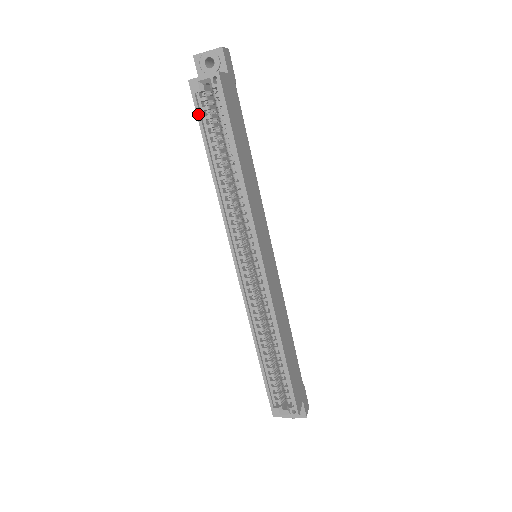
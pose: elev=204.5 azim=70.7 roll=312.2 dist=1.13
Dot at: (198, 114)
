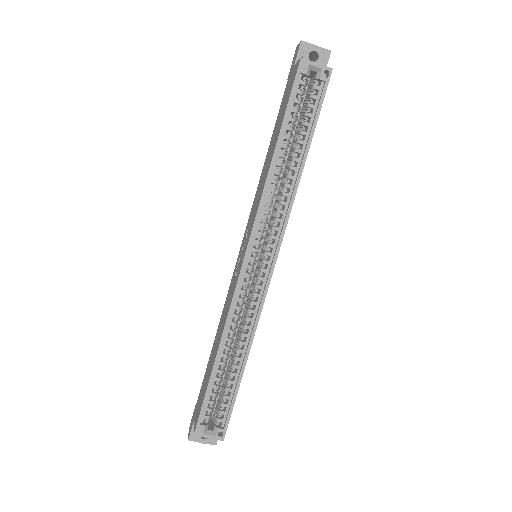
Dot at: (293, 93)
